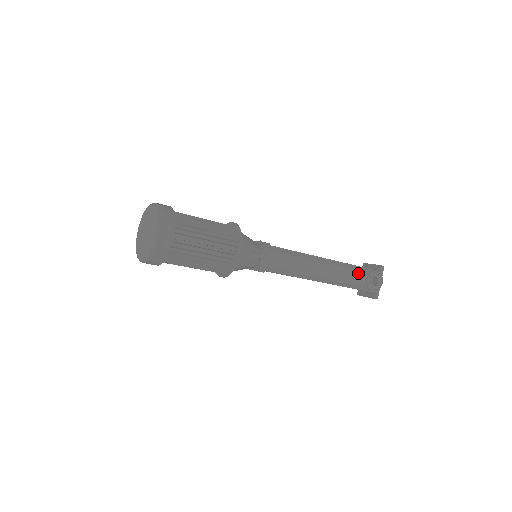
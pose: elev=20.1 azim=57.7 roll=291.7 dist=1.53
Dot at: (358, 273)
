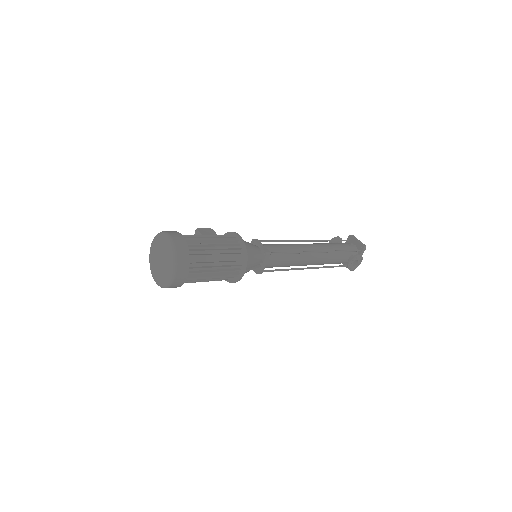
Dot at: (342, 255)
